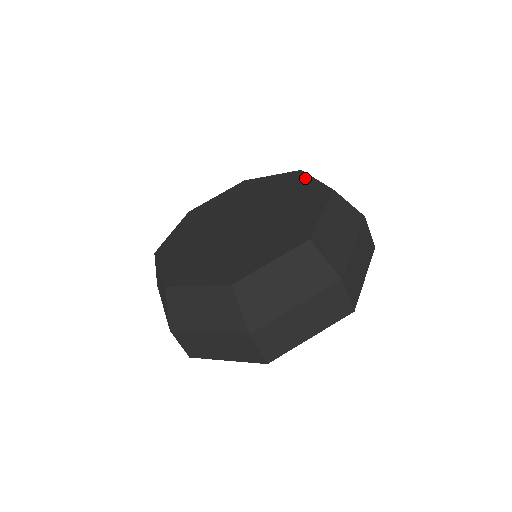
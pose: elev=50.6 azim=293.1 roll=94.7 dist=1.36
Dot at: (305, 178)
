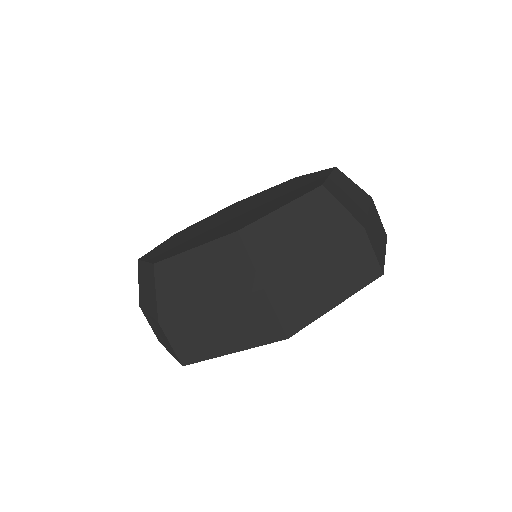
Dot at: (301, 177)
